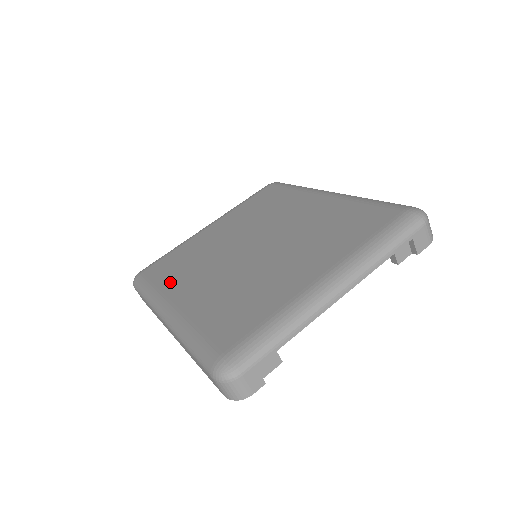
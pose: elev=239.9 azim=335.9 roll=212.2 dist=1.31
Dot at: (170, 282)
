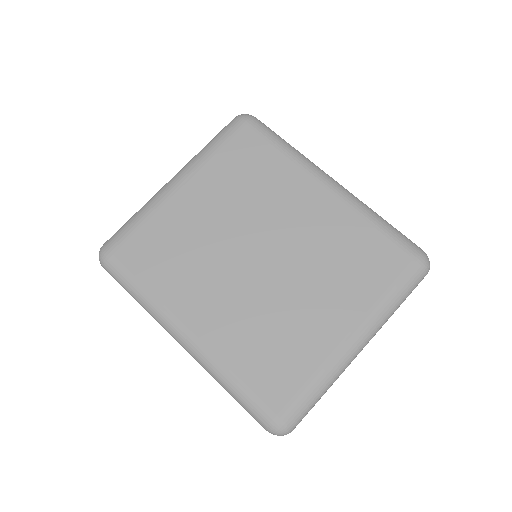
Dot at: (168, 289)
